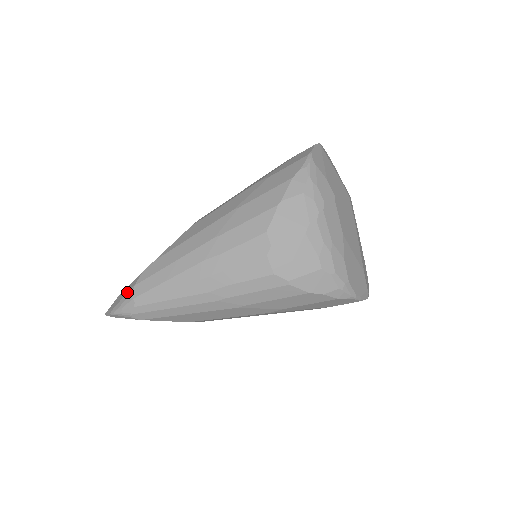
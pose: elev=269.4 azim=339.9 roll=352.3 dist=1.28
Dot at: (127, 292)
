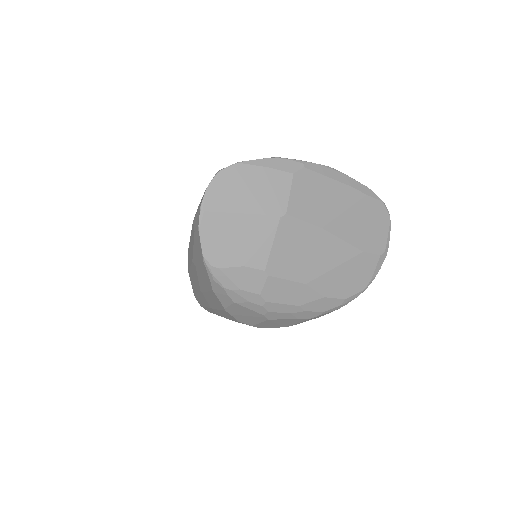
Dot at: occluded
